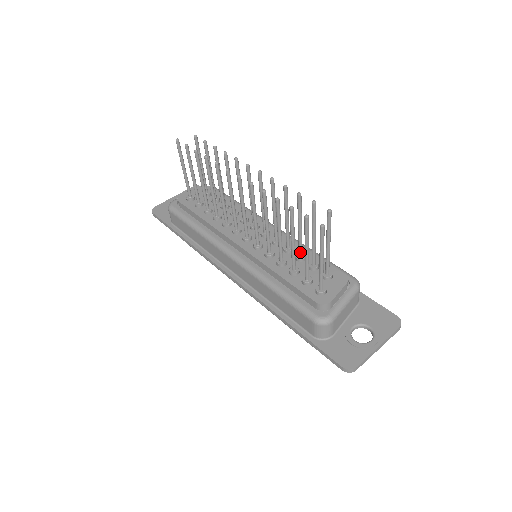
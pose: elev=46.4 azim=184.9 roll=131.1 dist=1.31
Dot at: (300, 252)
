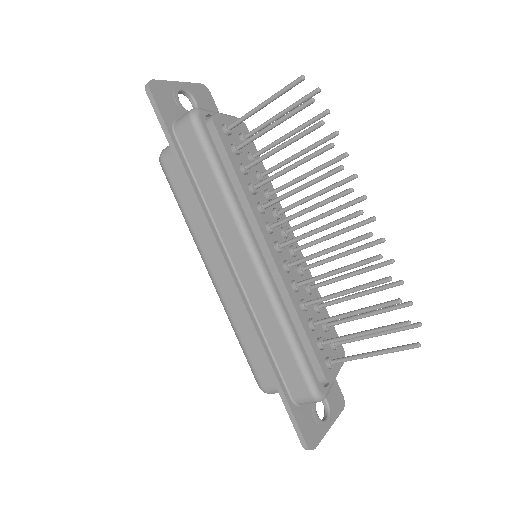
Dot at: (326, 306)
